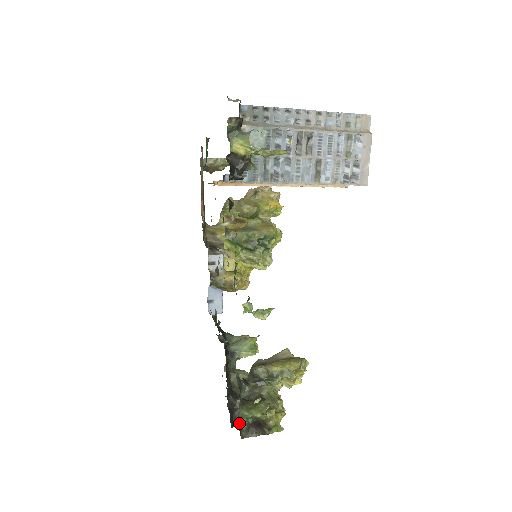
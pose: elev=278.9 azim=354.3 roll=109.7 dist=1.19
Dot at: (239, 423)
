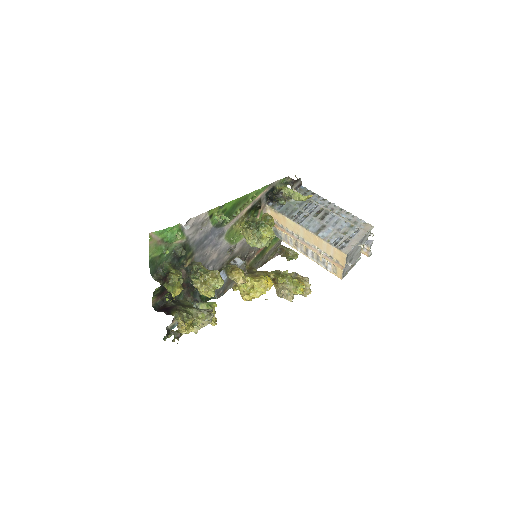
Dot at: (160, 267)
